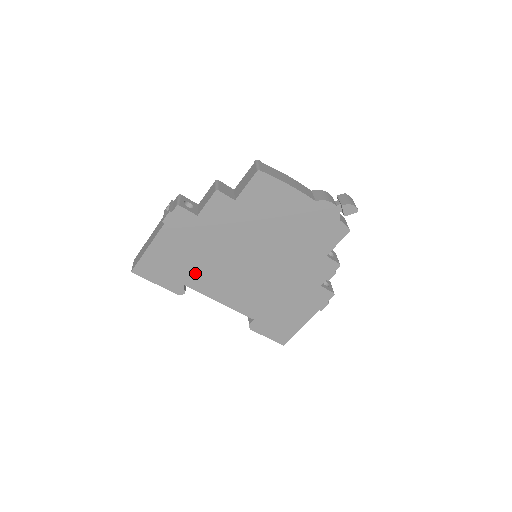
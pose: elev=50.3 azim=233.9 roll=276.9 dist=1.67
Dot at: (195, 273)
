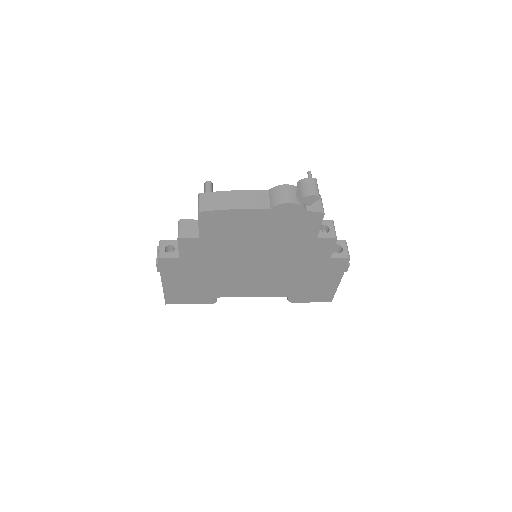
Dot at: (213, 288)
